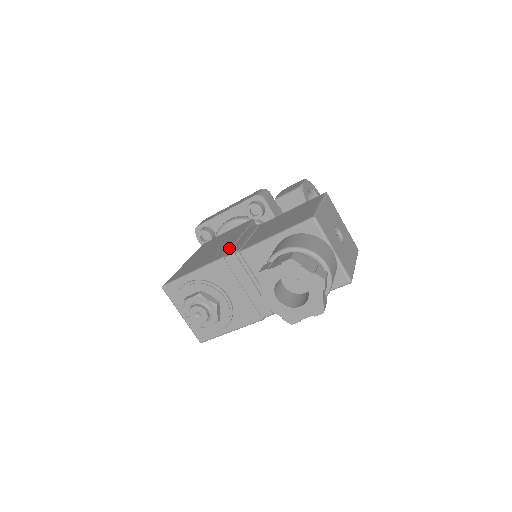
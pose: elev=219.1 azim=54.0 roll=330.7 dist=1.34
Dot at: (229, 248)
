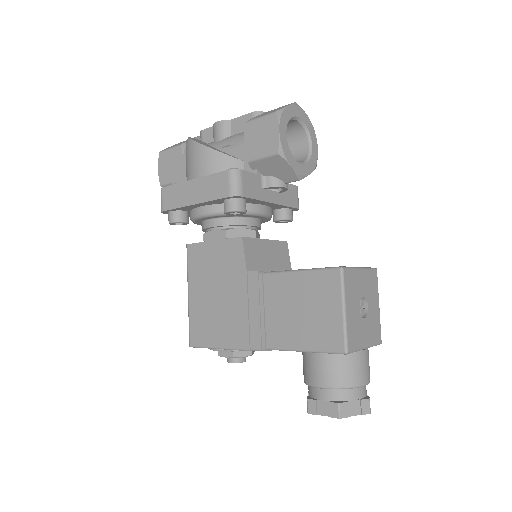
Dot at: (247, 329)
